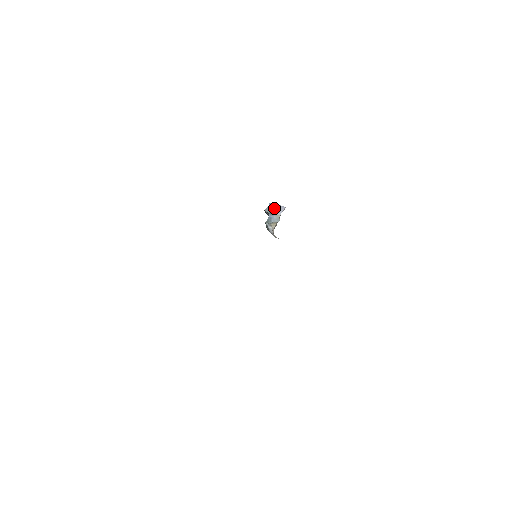
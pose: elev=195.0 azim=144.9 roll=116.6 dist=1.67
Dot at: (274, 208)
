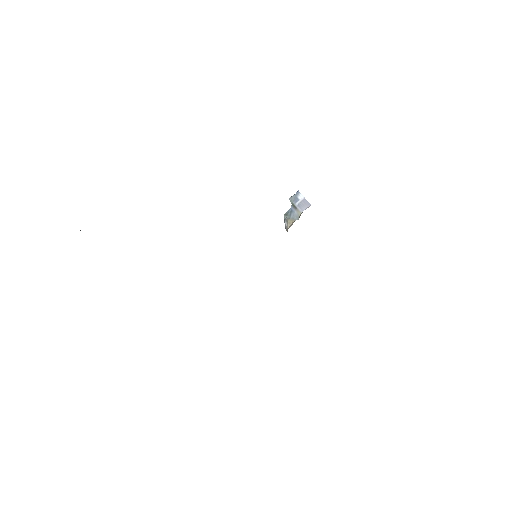
Dot at: (299, 200)
